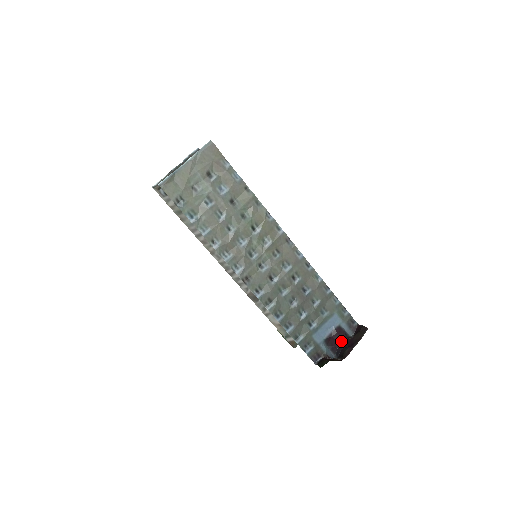
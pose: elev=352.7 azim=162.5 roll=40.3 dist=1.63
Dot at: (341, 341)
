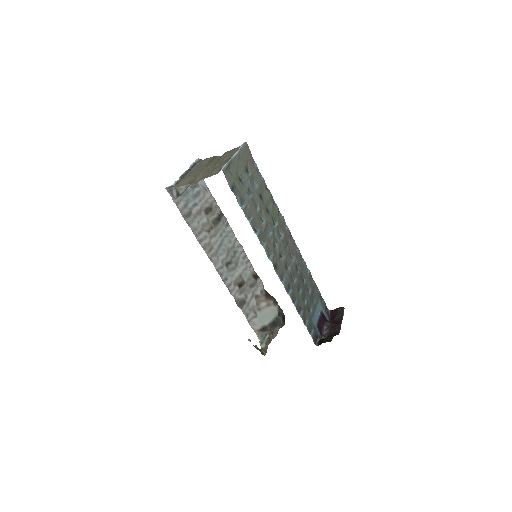
Dot at: (326, 324)
